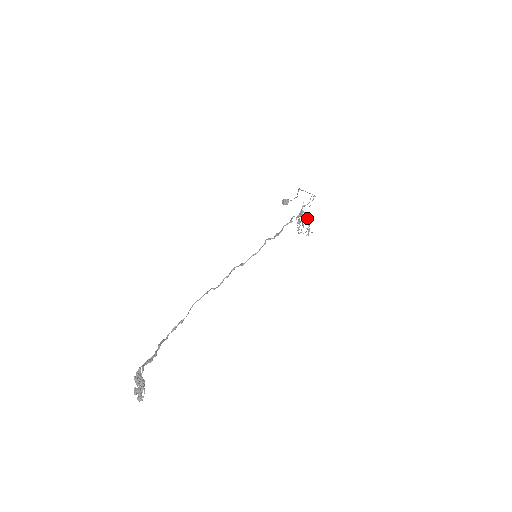
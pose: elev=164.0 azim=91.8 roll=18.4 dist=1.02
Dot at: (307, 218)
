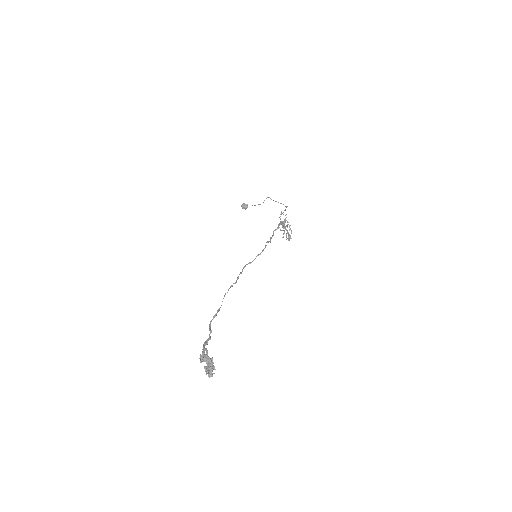
Dot at: occluded
